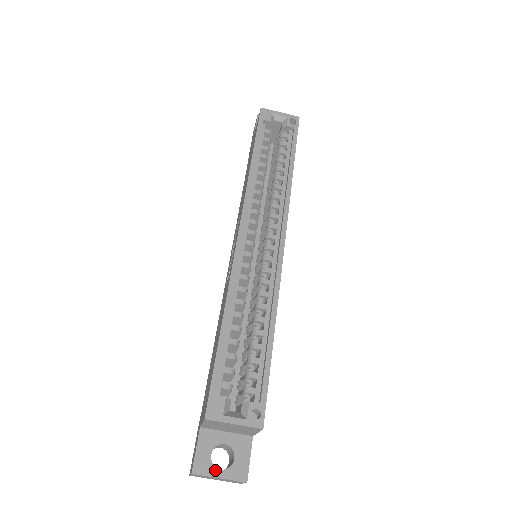
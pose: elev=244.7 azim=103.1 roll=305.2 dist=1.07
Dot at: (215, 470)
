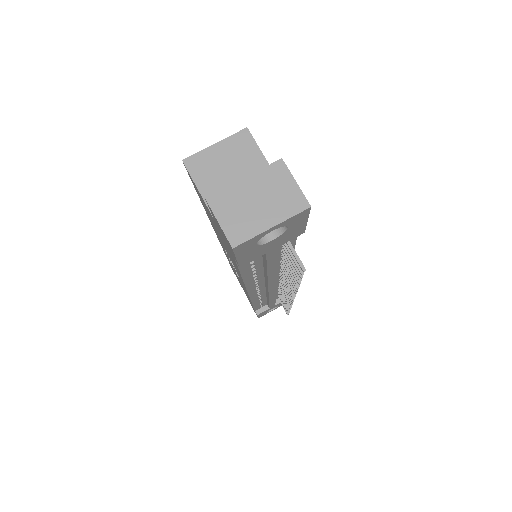
Dot at: (237, 186)
